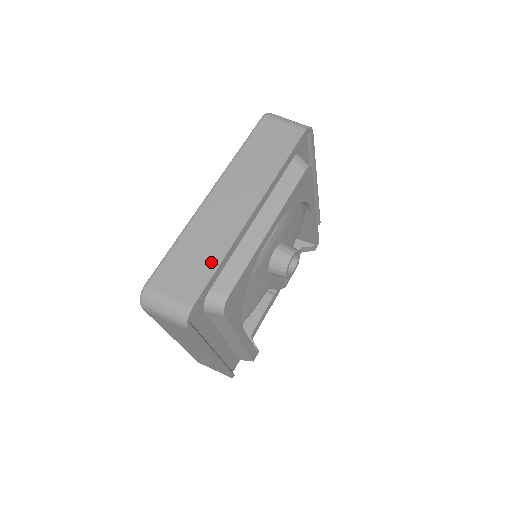
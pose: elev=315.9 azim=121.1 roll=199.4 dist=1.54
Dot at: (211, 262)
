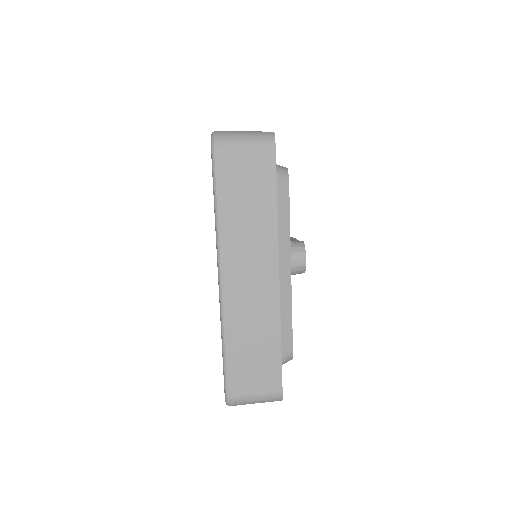
Dot at: (272, 347)
